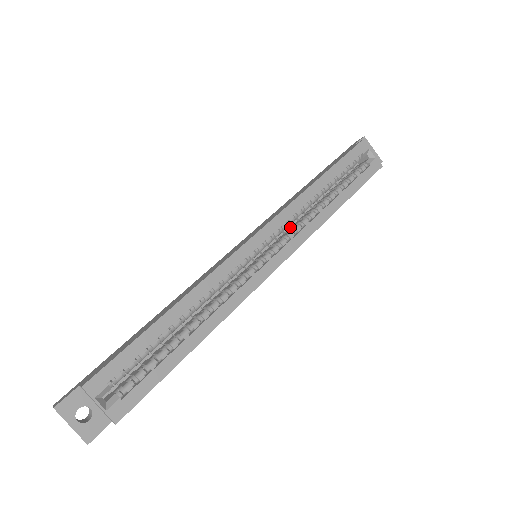
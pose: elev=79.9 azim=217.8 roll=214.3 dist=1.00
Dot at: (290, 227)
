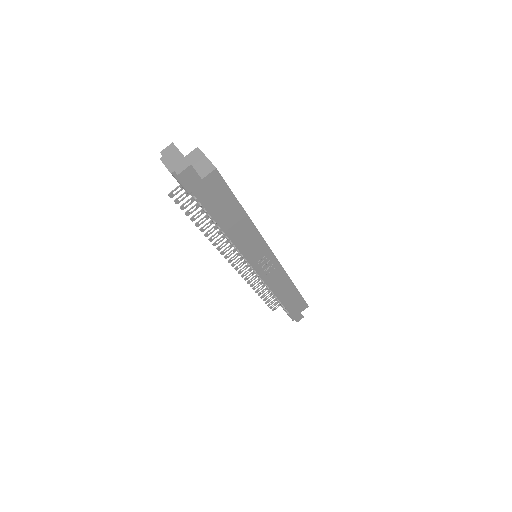
Dot at: occluded
